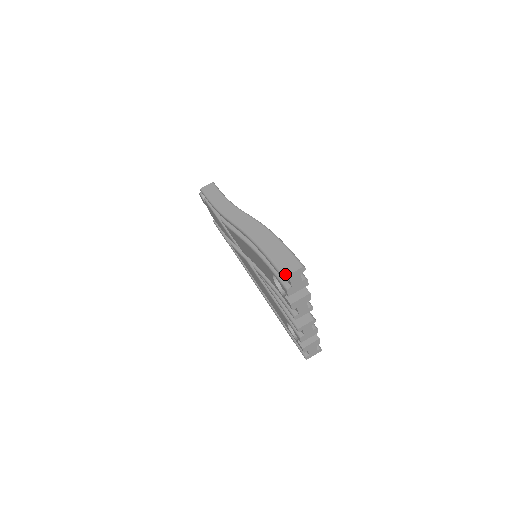
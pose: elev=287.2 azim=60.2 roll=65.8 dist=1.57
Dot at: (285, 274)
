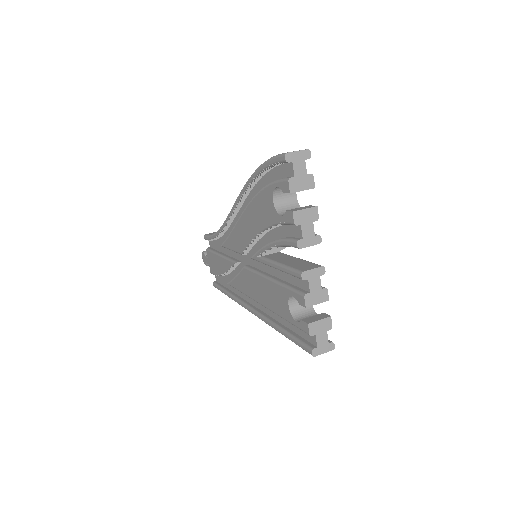
Dot at: (287, 152)
